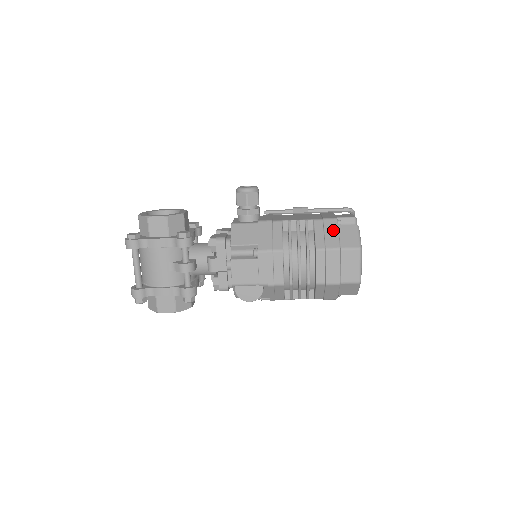
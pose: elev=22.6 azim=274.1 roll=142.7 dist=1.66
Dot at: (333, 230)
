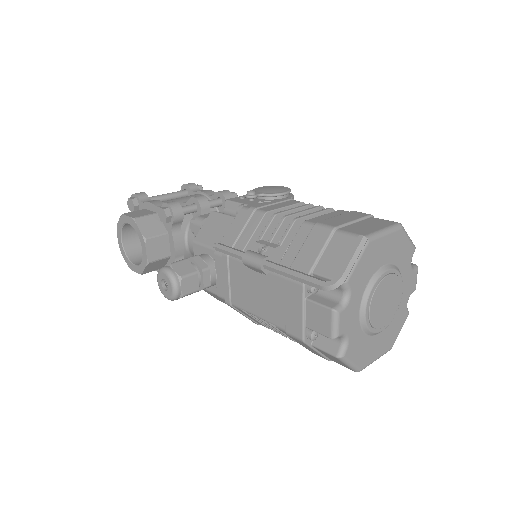
Dot at: (308, 348)
